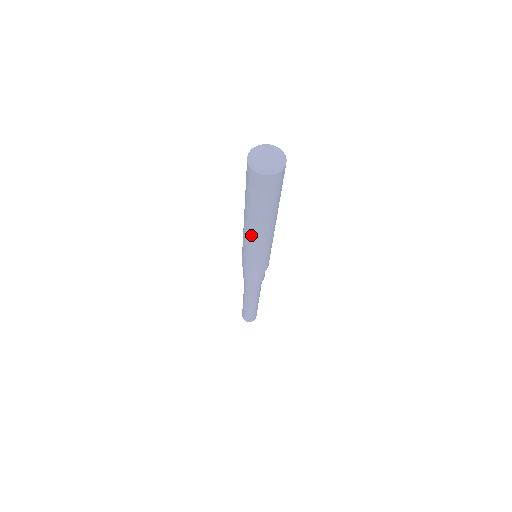
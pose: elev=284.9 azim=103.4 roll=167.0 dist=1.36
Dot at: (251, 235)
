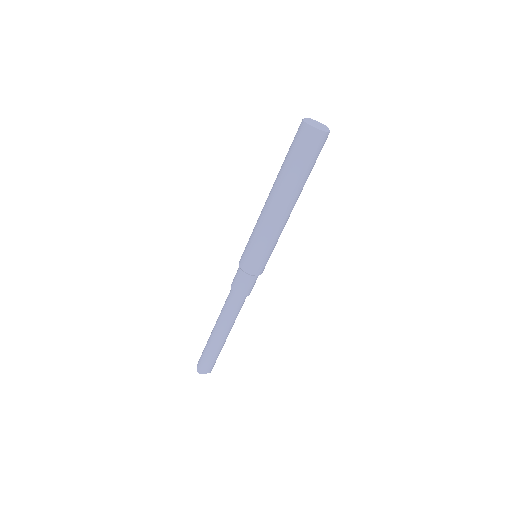
Dot at: (269, 206)
